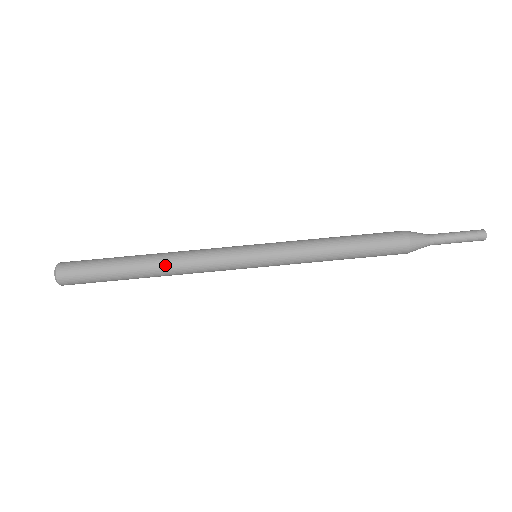
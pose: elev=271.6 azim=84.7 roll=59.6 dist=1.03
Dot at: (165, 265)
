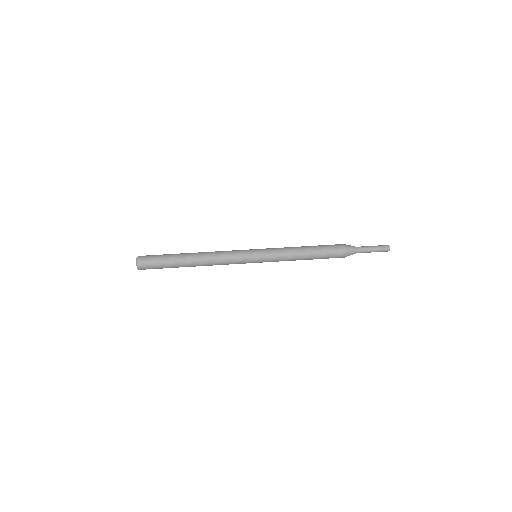
Dot at: (203, 257)
